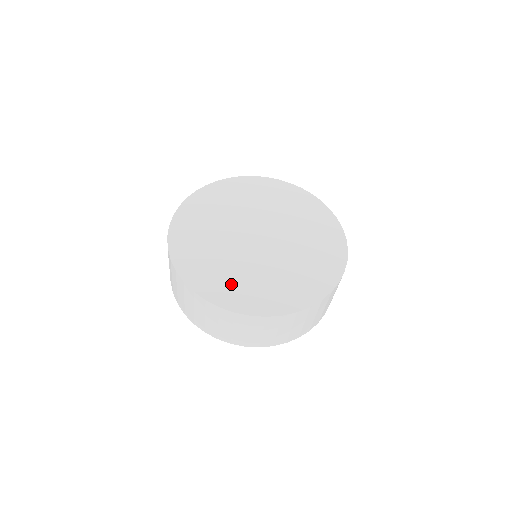
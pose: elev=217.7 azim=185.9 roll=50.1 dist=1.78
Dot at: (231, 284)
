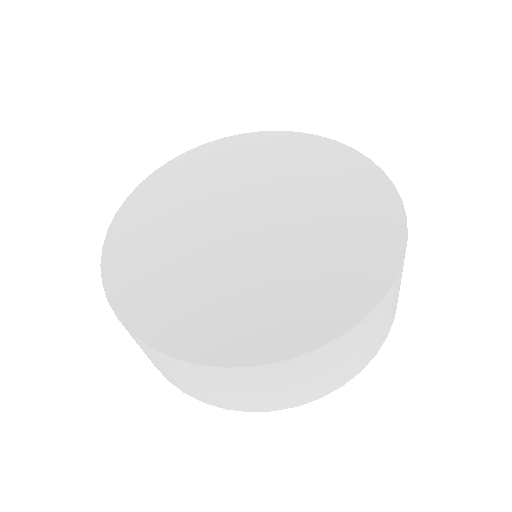
Dot at: (251, 317)
